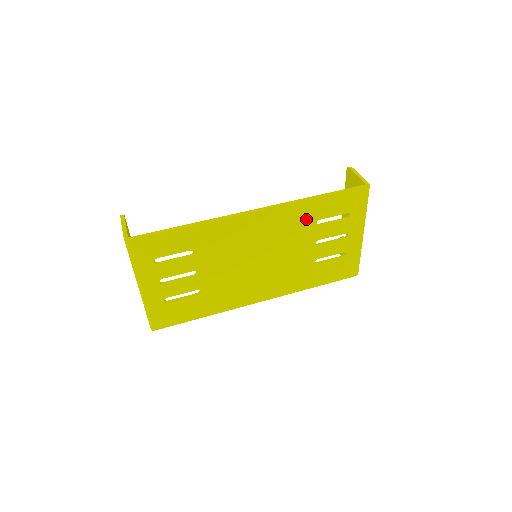
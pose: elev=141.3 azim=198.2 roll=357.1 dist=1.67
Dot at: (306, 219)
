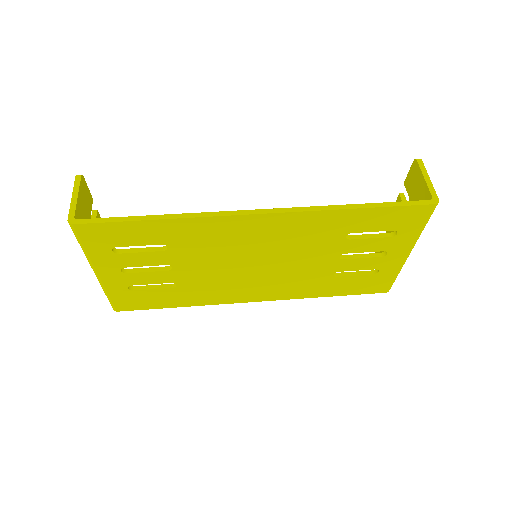
Dot at: (332, 230)
